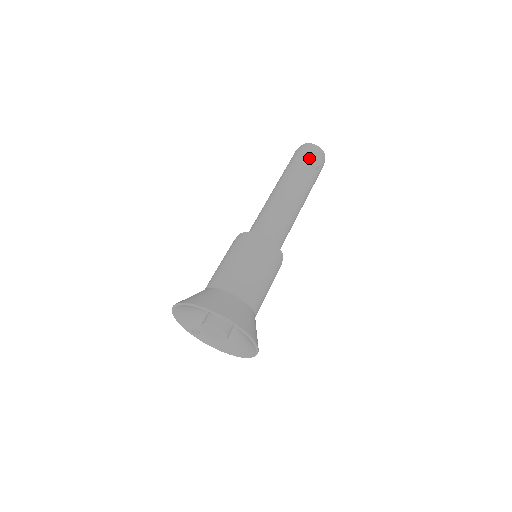
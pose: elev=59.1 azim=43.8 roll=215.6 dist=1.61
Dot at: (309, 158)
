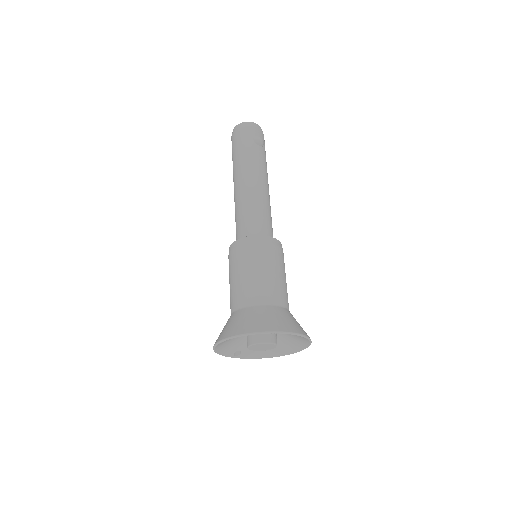
Dot at: (252, 138)
